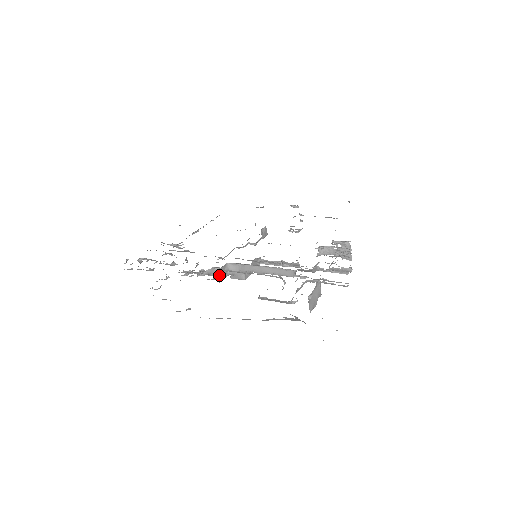
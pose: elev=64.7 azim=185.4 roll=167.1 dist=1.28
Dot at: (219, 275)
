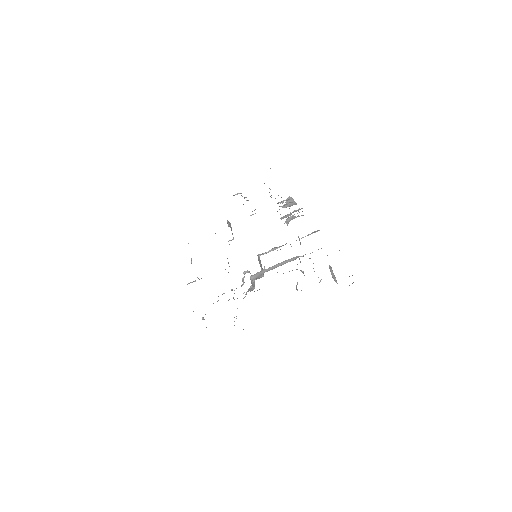
Dot at: (253, 288)
